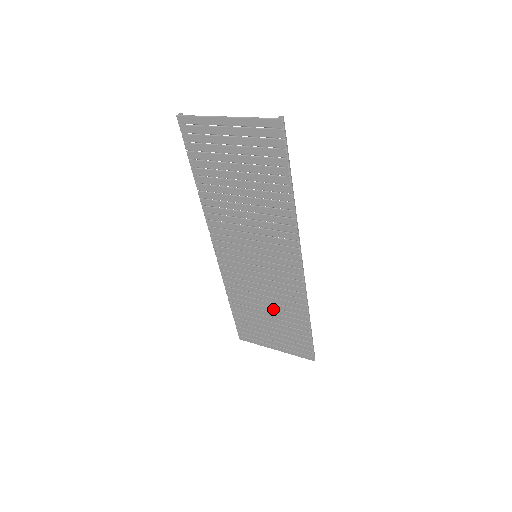
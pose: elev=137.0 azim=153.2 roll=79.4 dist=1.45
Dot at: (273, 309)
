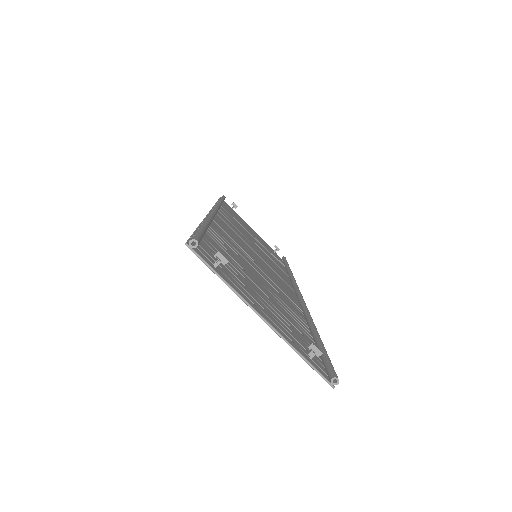
Dot at: occluded
